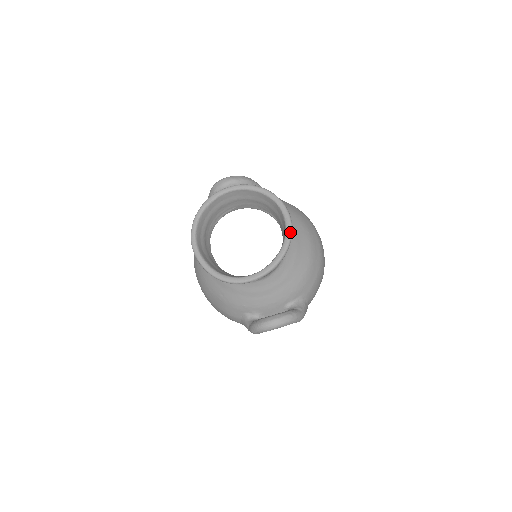
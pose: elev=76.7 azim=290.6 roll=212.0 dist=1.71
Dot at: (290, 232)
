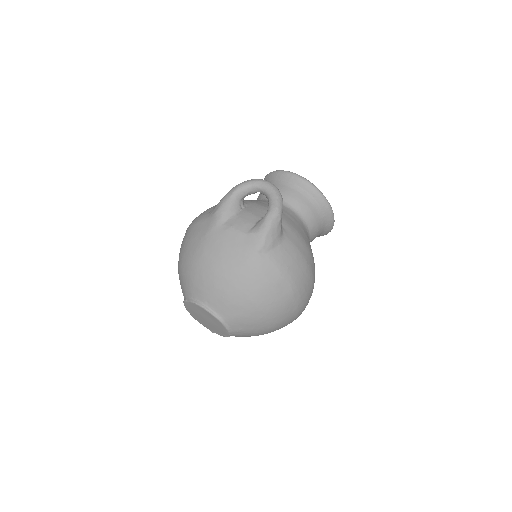
Dot at: (332, 210)
